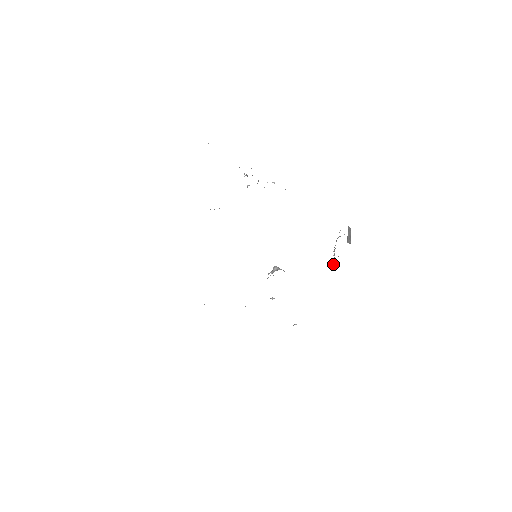
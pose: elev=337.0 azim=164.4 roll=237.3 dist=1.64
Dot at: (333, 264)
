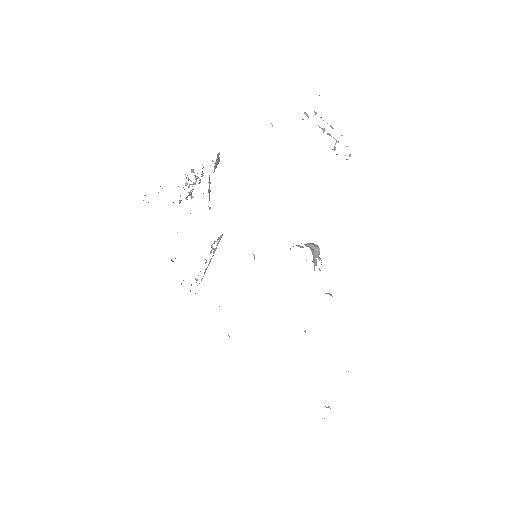
Dot at: occluded
